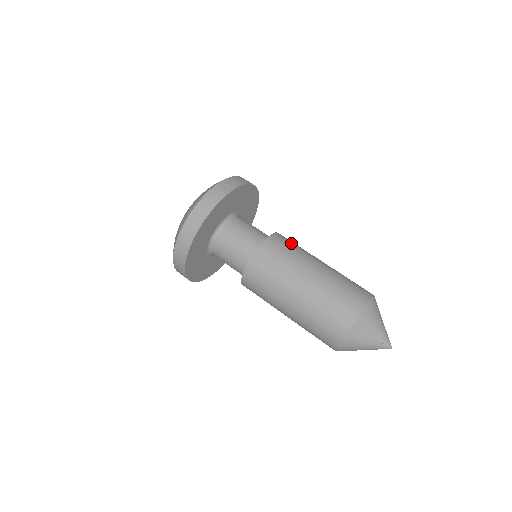
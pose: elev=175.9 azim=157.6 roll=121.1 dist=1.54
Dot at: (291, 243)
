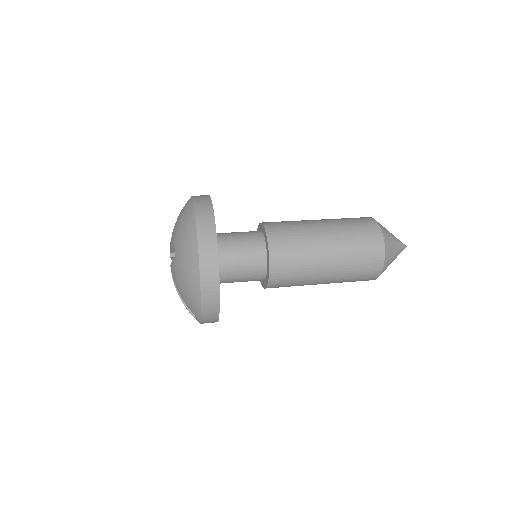
Dot at: occluded
